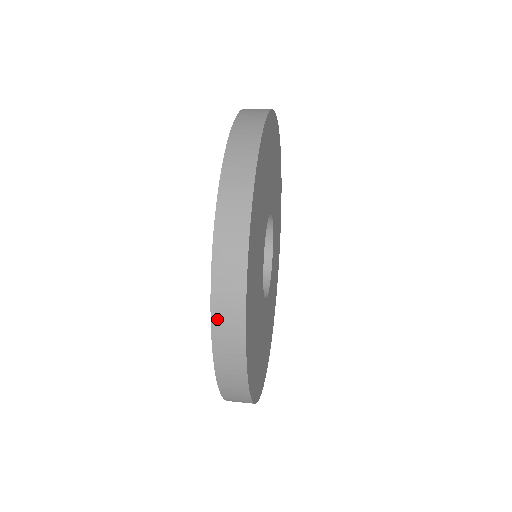
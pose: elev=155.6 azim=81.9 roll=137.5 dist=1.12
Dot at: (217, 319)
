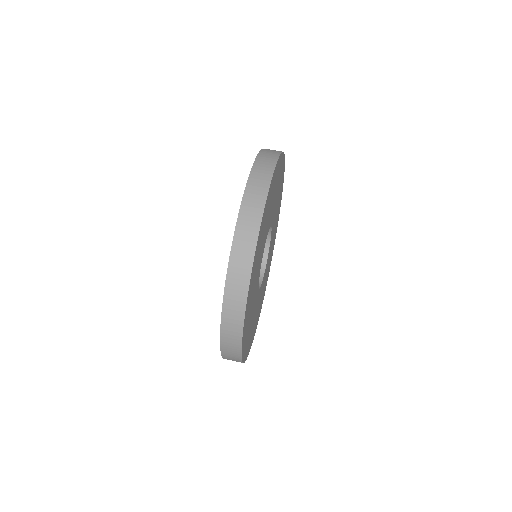
Dot at: occluded
